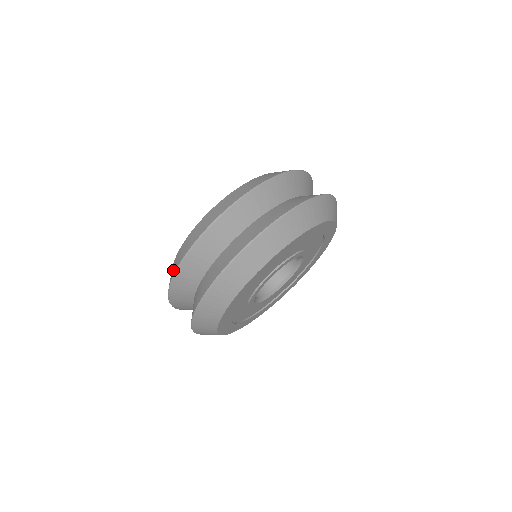
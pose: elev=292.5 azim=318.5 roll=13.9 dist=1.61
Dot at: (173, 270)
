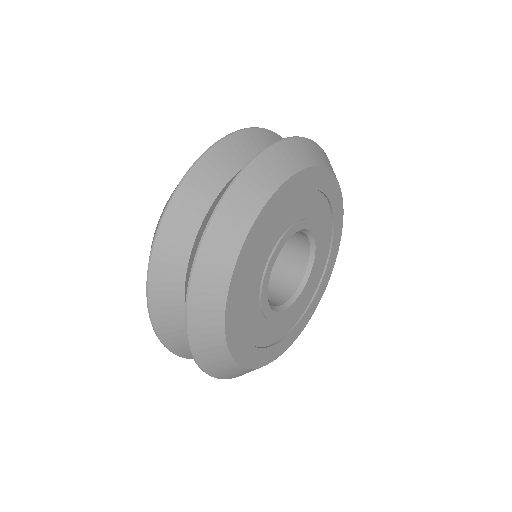
Dot at: (170, 197)
